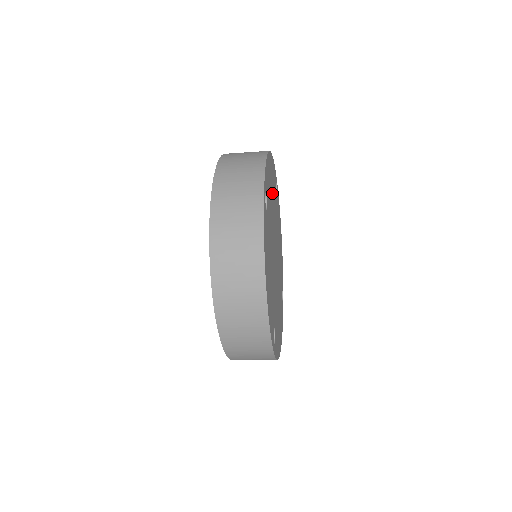
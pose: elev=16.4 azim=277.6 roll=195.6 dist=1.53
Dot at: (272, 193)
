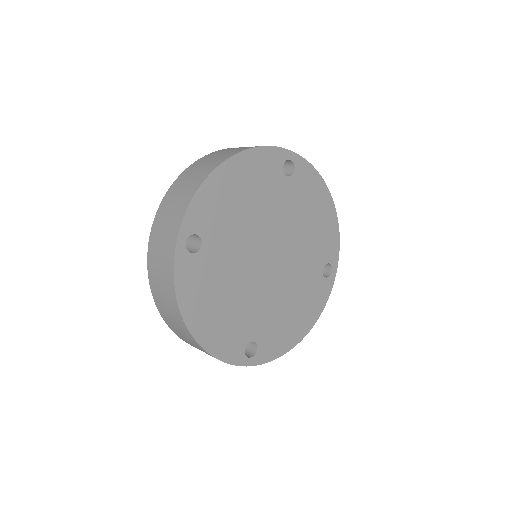
Dot at: (248, 199)
